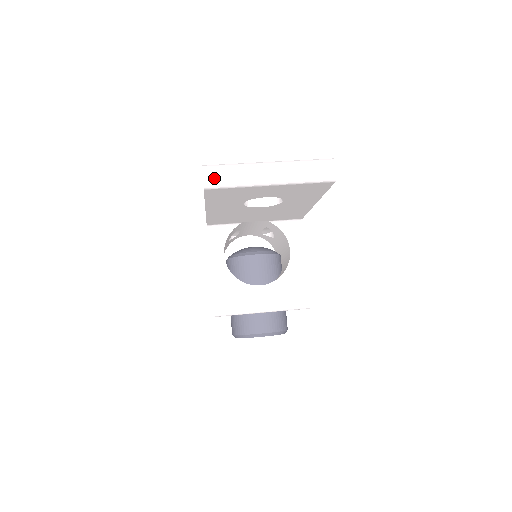
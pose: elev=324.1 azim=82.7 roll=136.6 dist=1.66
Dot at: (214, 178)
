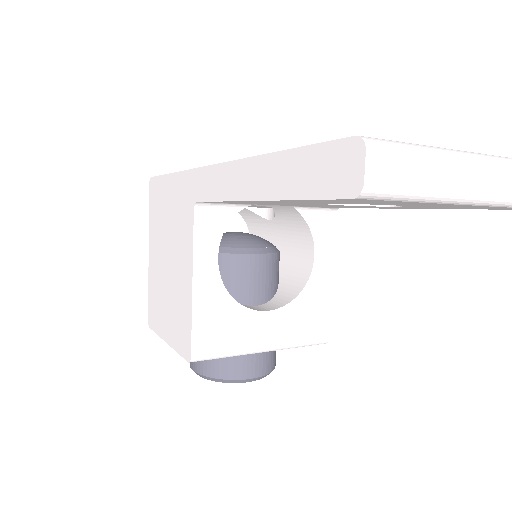
Dot at: (386, 176)
